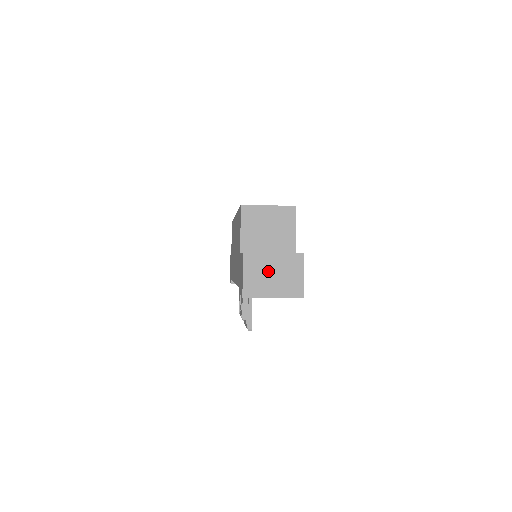
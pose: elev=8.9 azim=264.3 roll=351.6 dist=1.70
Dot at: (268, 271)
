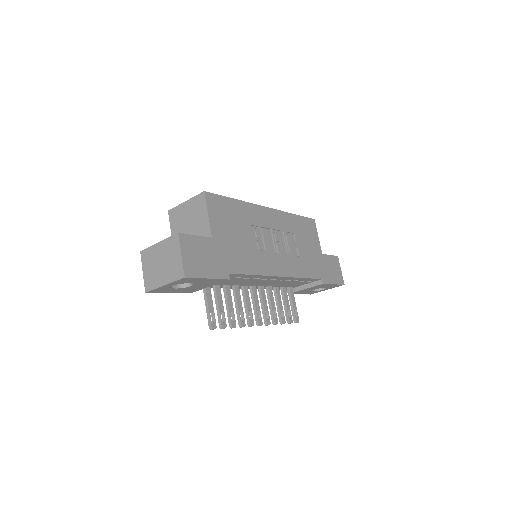
Dot at: (157, 261)
